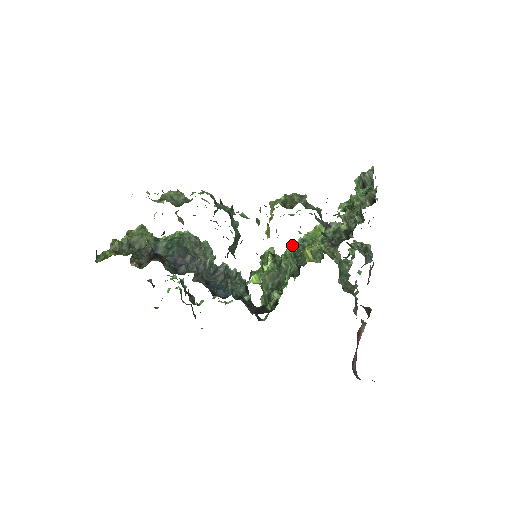
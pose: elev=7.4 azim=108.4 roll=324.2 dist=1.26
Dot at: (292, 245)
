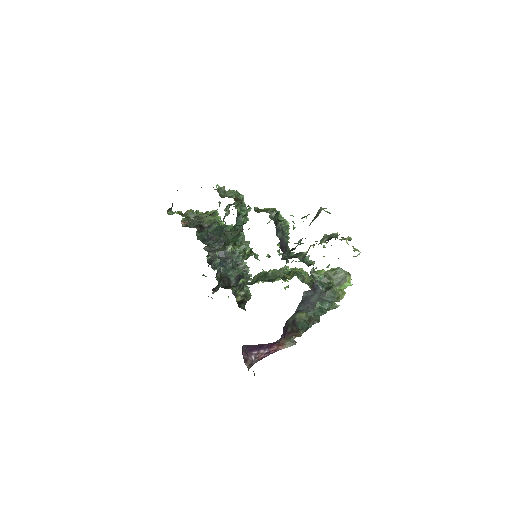
Dot at: (296, 268)
